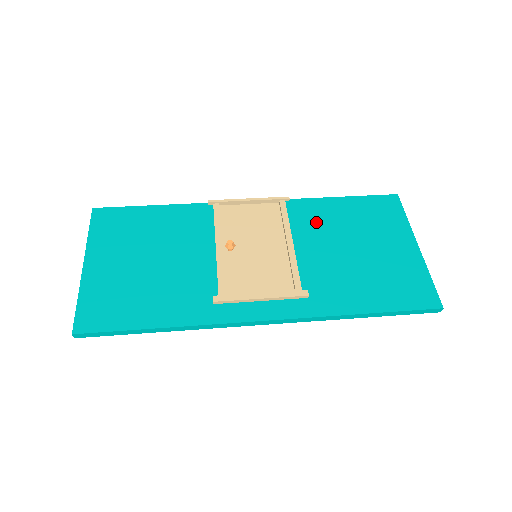
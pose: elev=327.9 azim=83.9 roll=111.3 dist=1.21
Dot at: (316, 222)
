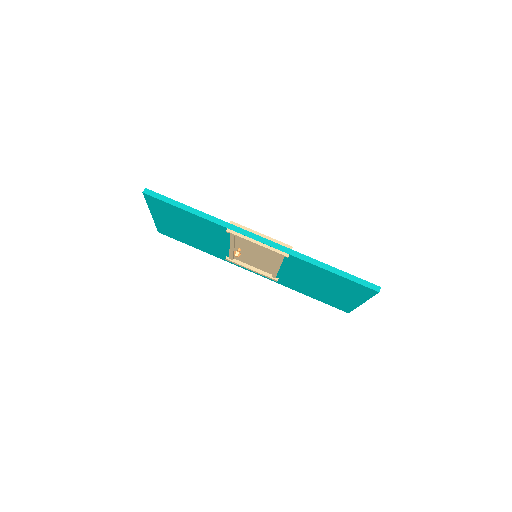
Dot at: (302, 269)
